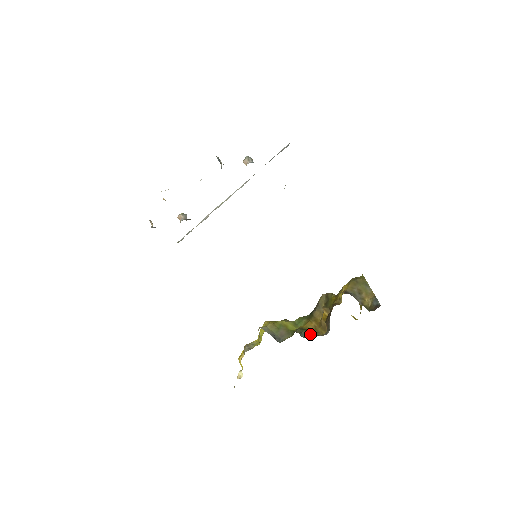
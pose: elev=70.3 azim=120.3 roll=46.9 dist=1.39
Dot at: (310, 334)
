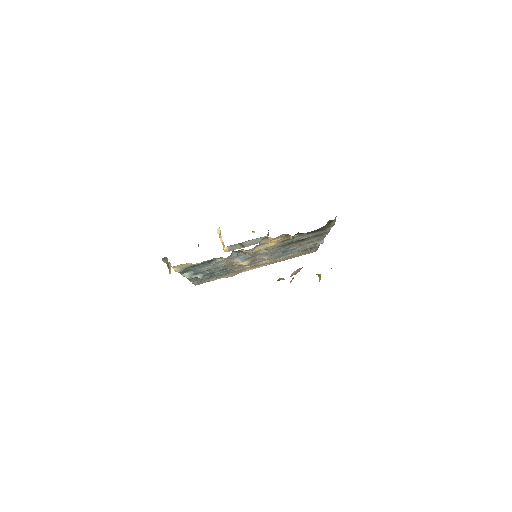
Dot at: occluded
